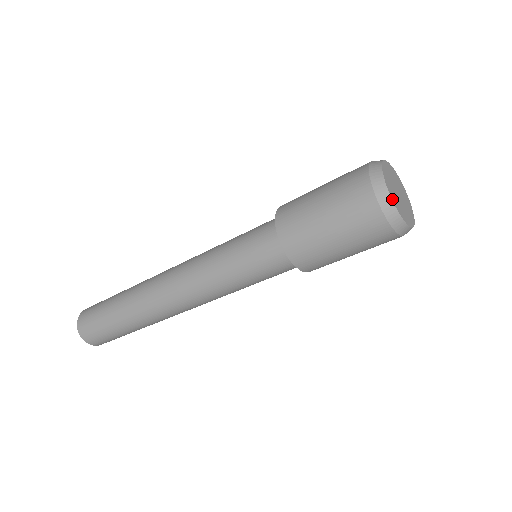
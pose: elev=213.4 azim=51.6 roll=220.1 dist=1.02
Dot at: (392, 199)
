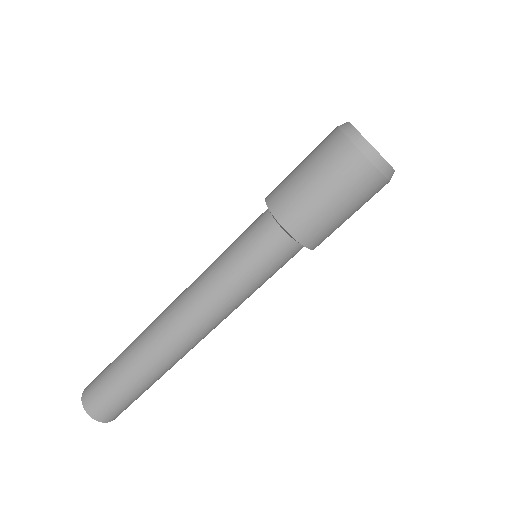
Dot at: (353, 127)
